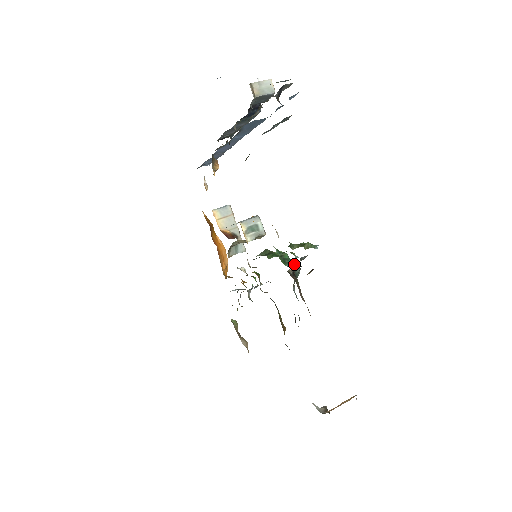
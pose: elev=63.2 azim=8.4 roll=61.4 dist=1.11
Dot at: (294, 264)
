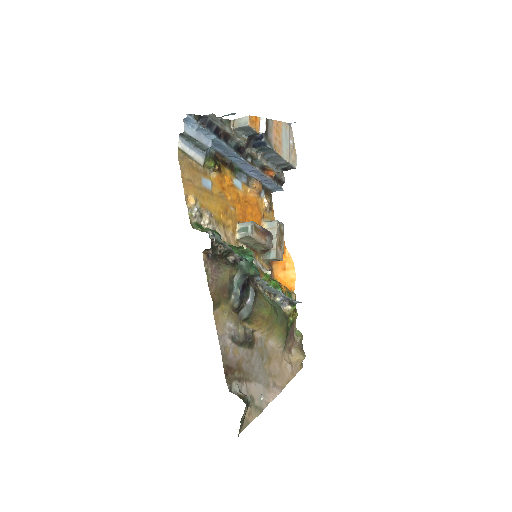
Dot at: (239, 256)
